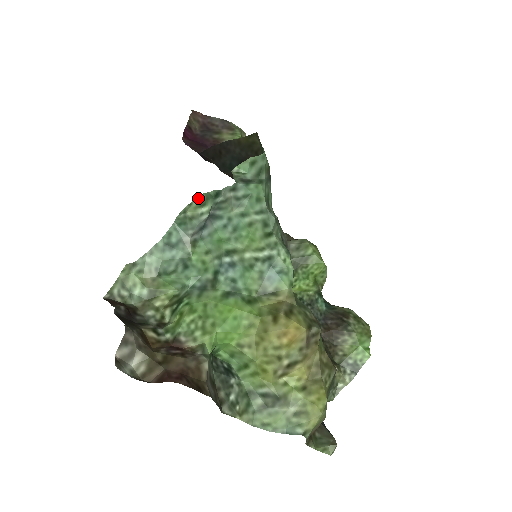
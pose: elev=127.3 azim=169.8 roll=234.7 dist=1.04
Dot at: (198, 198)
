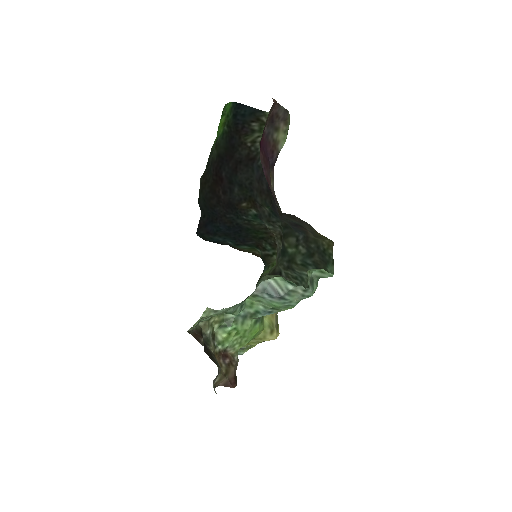
Dot at: (276, 276)
